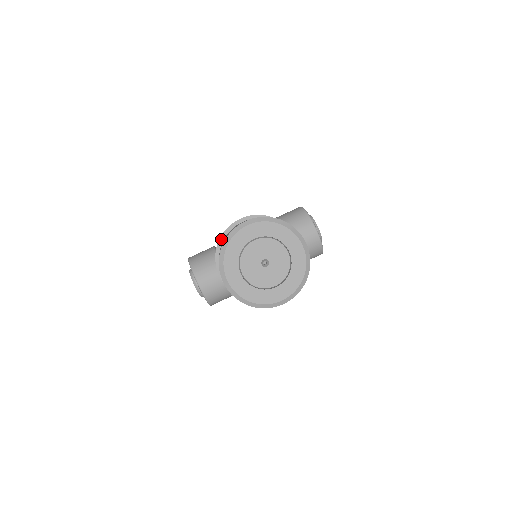
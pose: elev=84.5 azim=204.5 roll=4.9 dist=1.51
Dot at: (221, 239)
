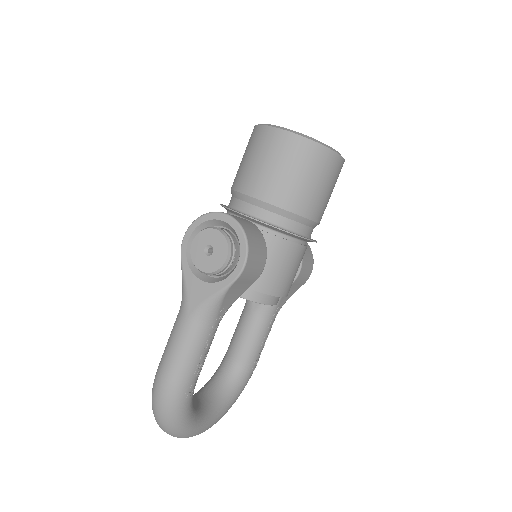
Dot at: occluded
